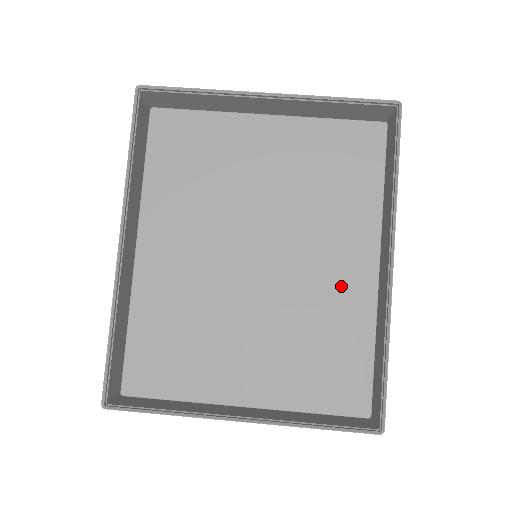
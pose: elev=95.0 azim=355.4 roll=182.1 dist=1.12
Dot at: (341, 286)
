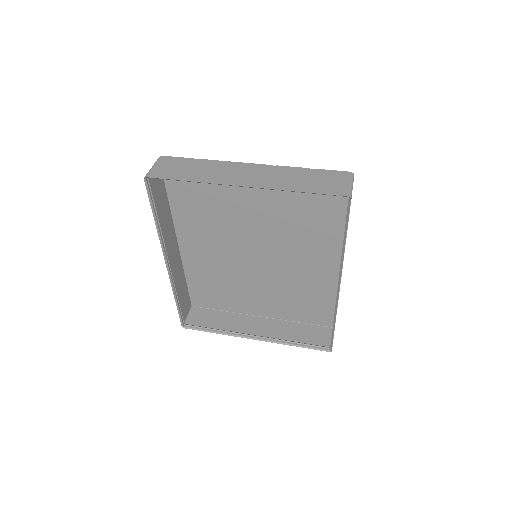
Dot at: (315, 271)
